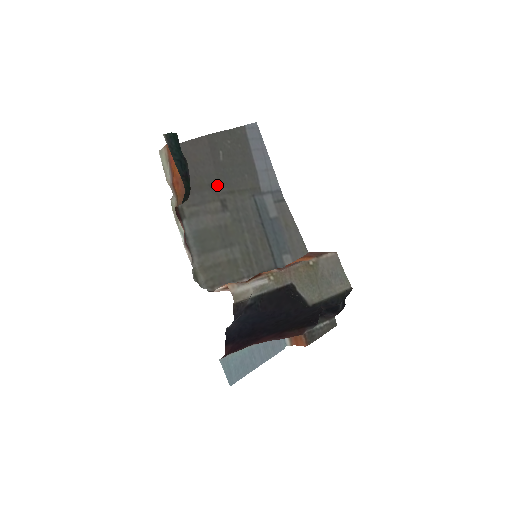
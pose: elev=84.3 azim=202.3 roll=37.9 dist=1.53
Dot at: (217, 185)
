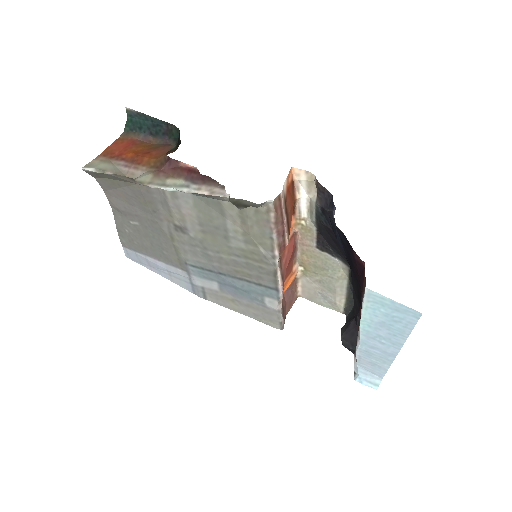
Dot at: (158, 220)
